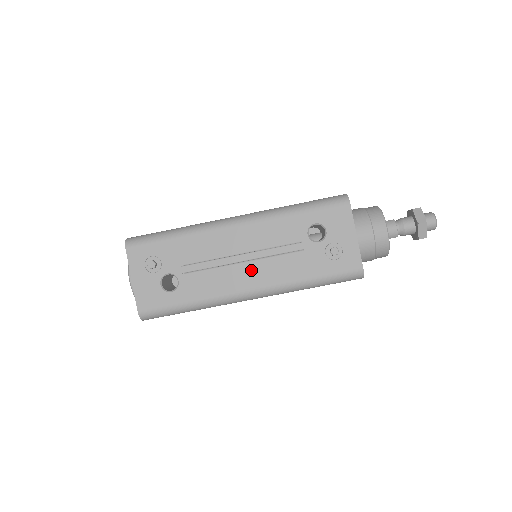
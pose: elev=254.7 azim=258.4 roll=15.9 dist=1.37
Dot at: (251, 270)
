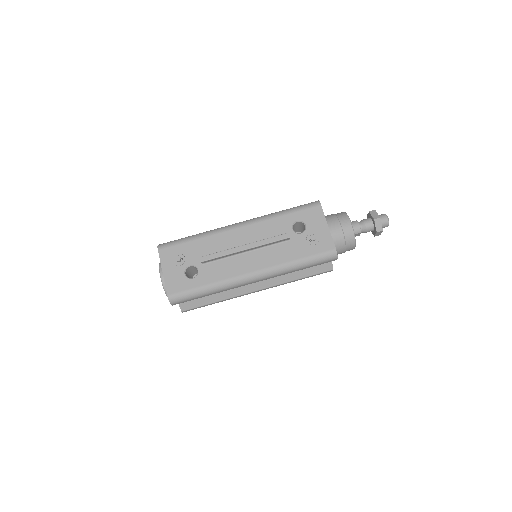
Dot at: (252, 257)
